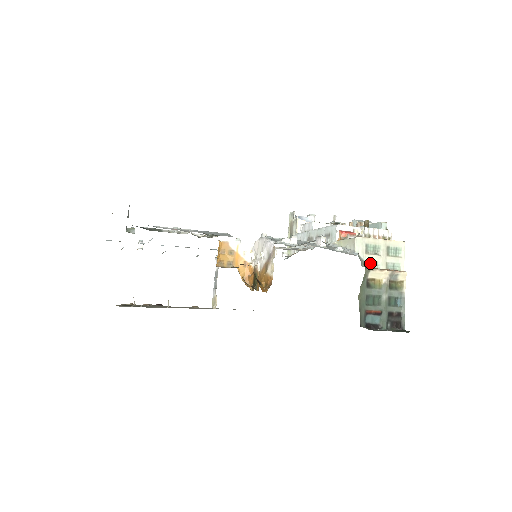
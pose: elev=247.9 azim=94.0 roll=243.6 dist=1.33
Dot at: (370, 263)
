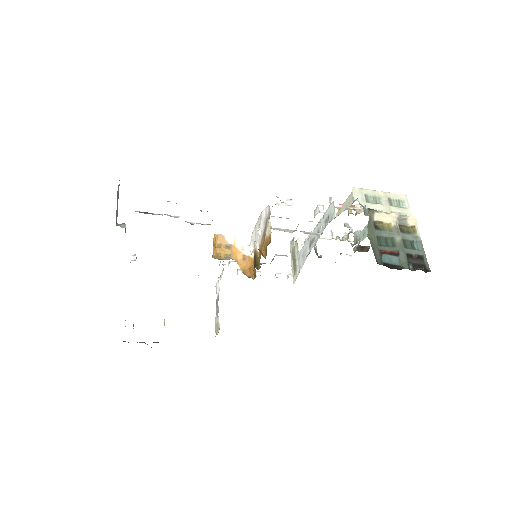
Dot at: occluded
